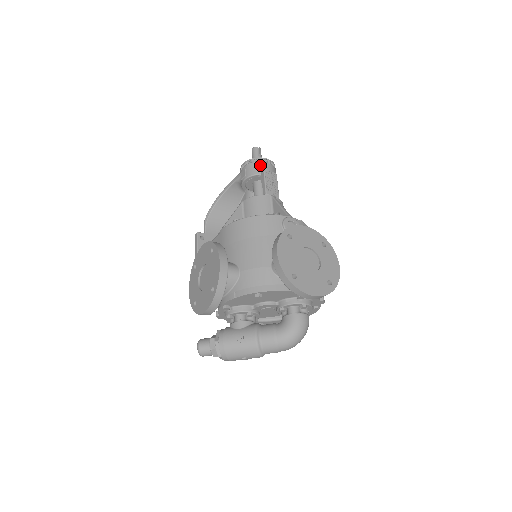
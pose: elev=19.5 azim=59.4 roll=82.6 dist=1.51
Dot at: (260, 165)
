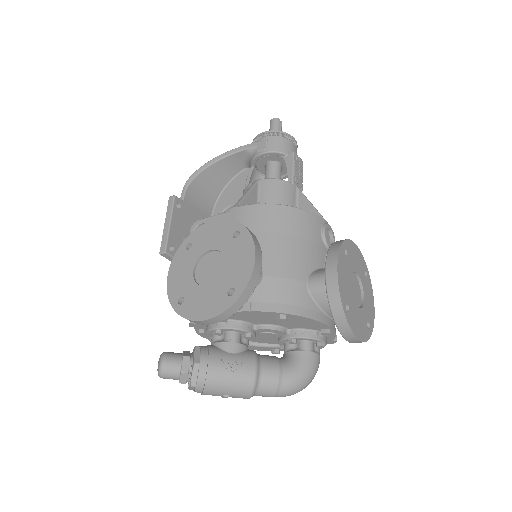
Dot at: (288, 143)
